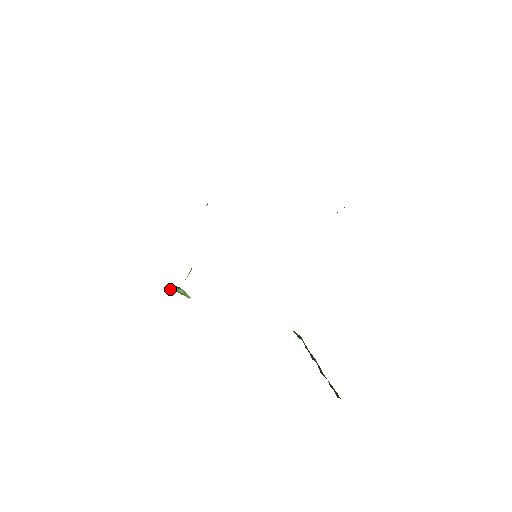
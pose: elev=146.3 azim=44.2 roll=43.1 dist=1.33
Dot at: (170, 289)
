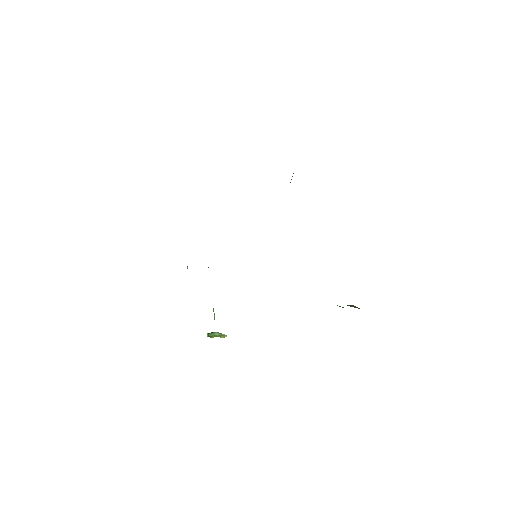
Dot at: (207, 336)
